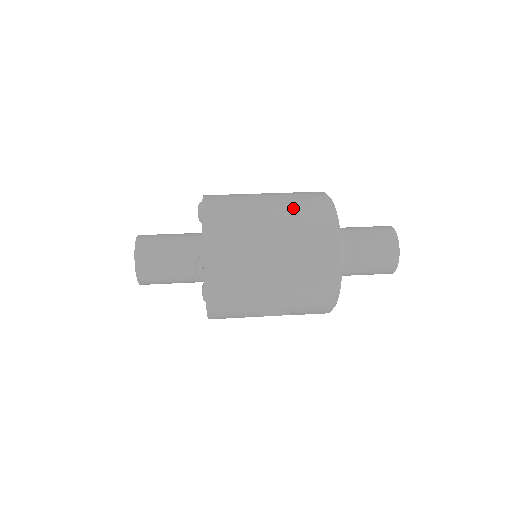
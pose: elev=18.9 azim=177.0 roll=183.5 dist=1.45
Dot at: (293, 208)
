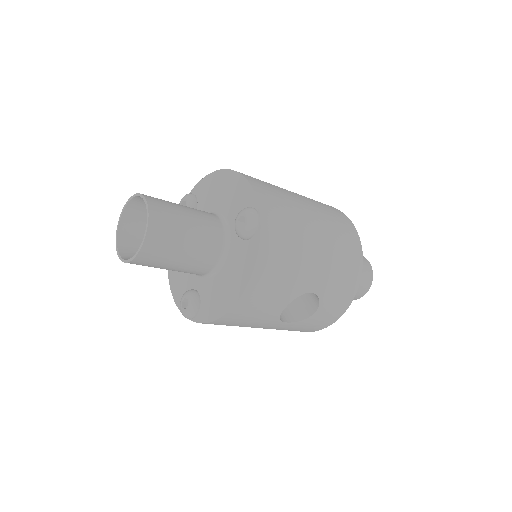
Dot at: occluded
